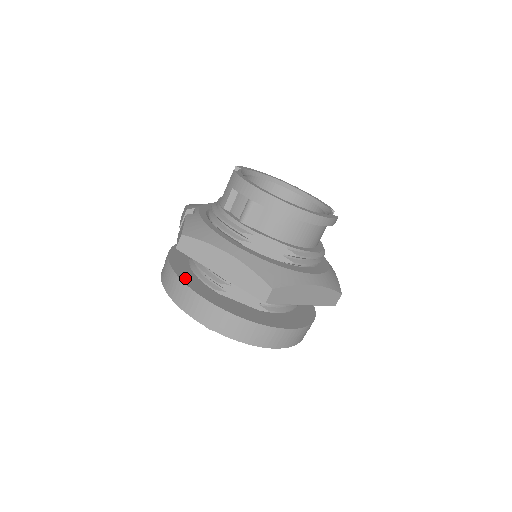
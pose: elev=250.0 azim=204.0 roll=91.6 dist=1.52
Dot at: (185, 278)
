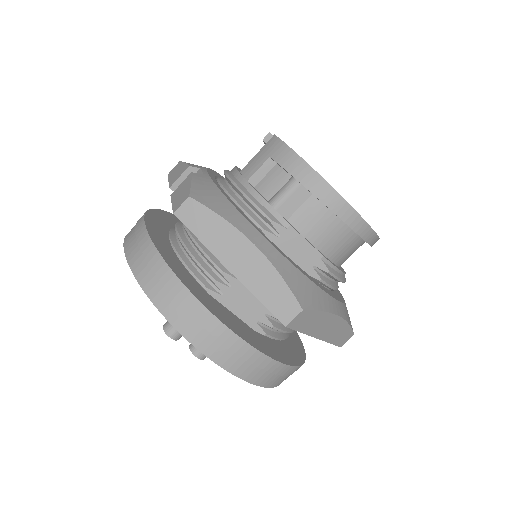
Dot at: (168, 259)
